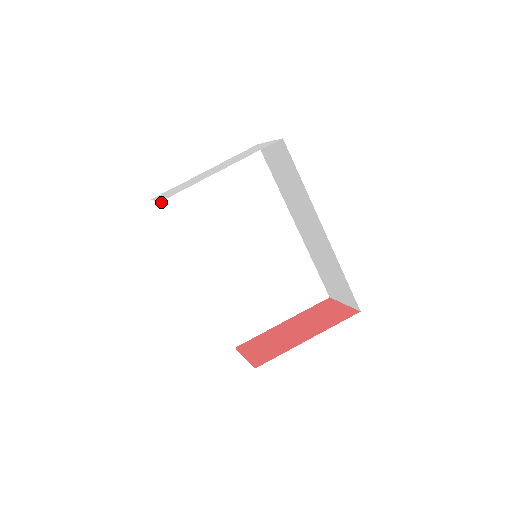
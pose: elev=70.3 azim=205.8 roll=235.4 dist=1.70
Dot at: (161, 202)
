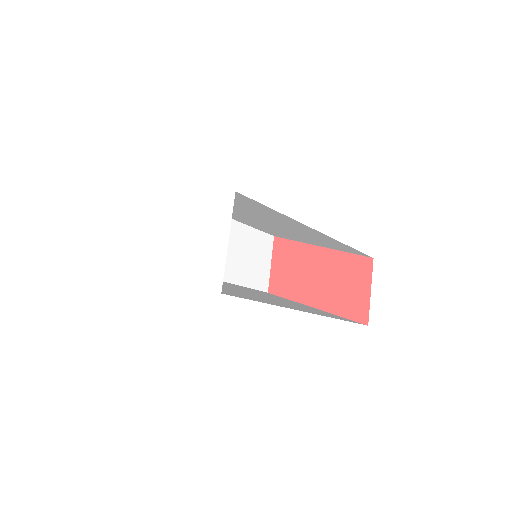
Dot at: occluded
